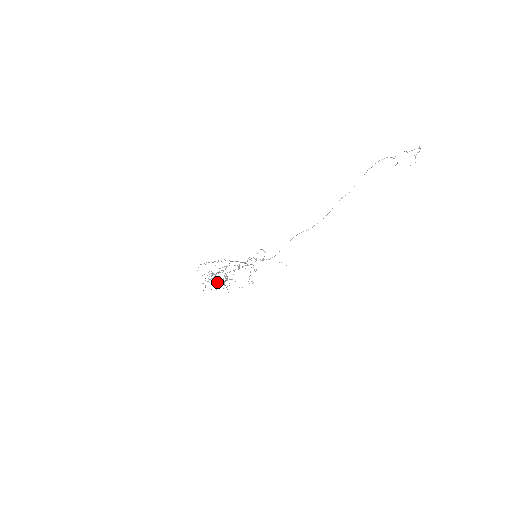
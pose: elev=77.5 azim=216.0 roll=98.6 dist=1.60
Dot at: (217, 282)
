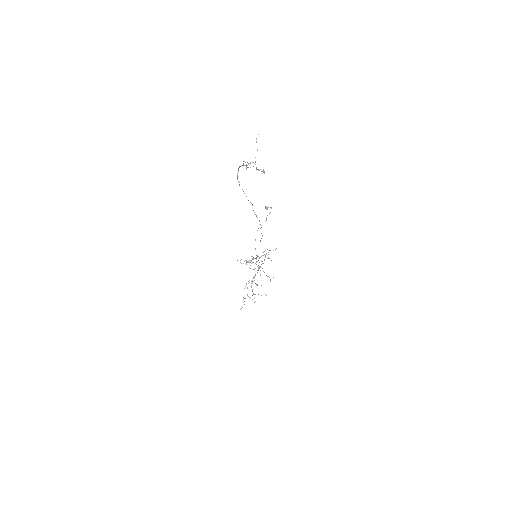
Dot at: occluded
